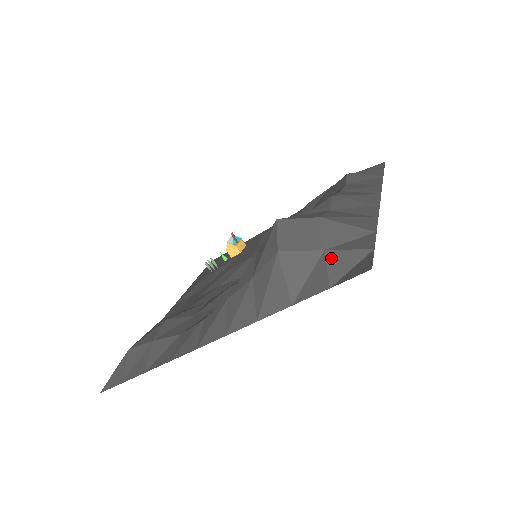
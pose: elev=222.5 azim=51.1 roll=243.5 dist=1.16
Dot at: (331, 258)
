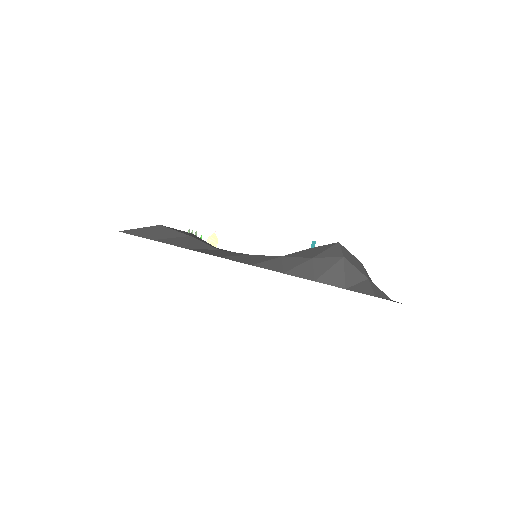
Dot at: (373, 285)
